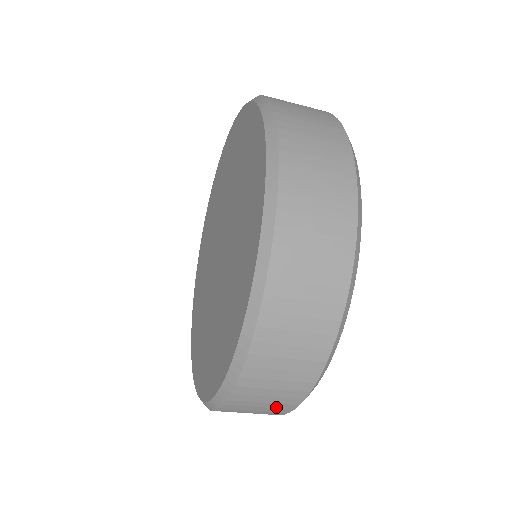
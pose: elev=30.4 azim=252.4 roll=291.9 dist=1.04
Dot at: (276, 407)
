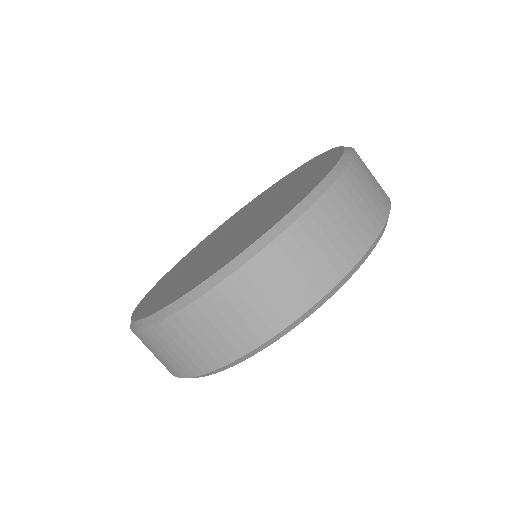
Dot at: (379, 199)
